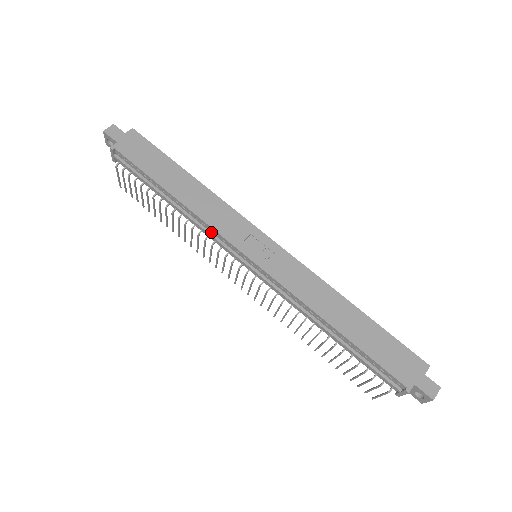
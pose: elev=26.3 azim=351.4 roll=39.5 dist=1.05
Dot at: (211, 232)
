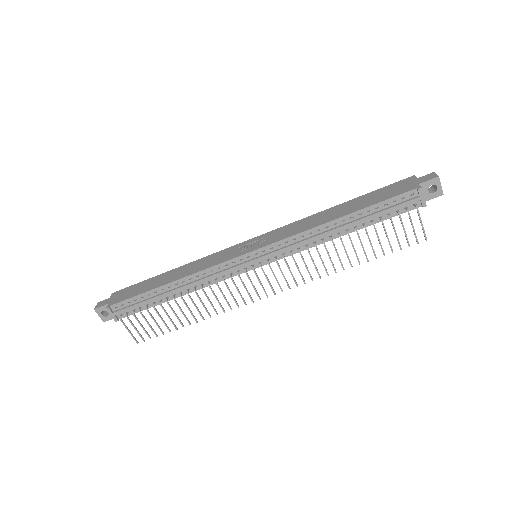
Dot at: (214, 273)
